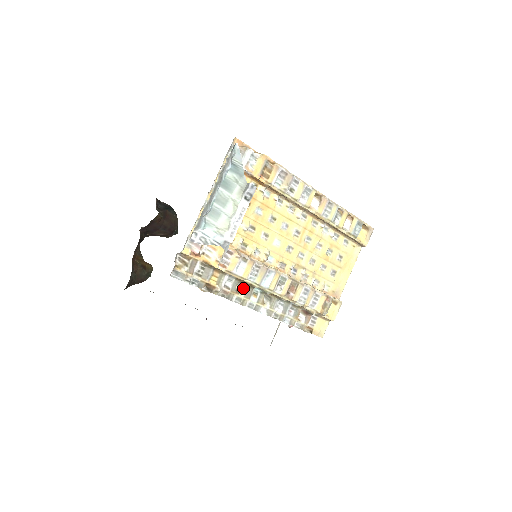
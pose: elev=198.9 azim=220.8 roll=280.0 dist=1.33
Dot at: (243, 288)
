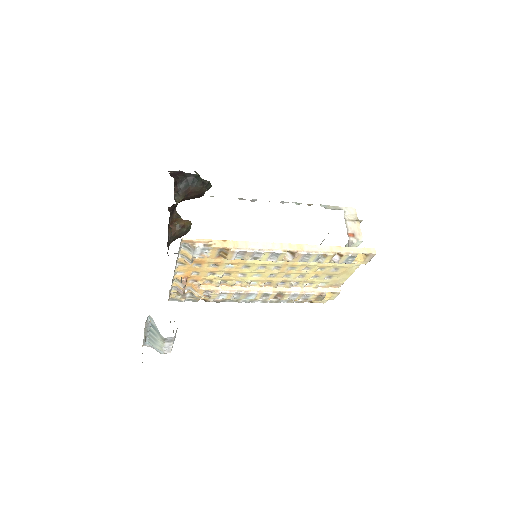
Dot at: occluded
